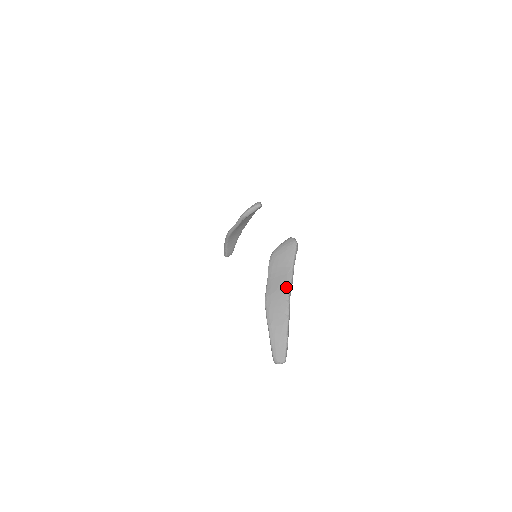
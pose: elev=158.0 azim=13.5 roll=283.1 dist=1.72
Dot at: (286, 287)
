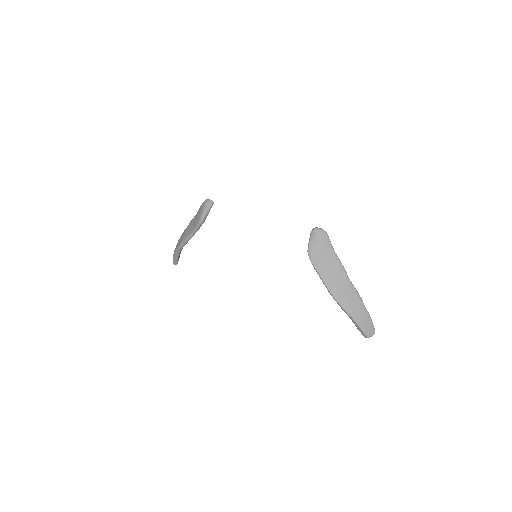
Dot at: (343, 275)
